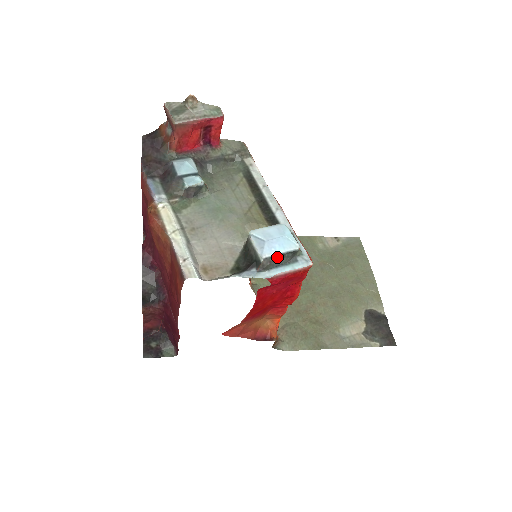
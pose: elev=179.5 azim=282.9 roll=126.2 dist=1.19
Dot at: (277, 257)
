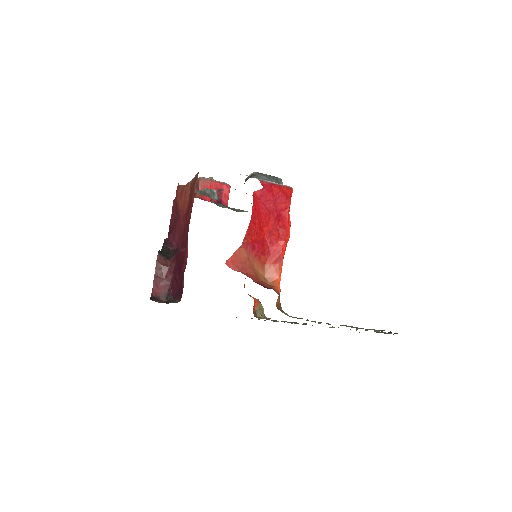
Dot at: (265, 174)
